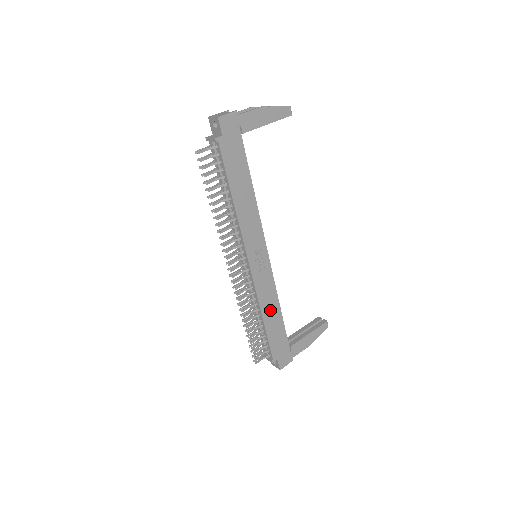
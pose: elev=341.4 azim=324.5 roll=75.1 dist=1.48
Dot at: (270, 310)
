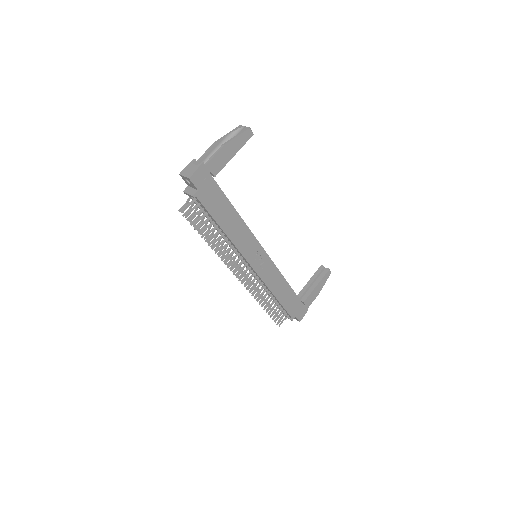
Dot at: (280, 288)
